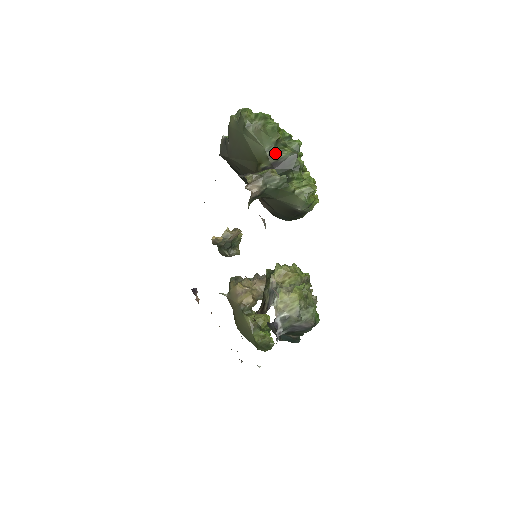
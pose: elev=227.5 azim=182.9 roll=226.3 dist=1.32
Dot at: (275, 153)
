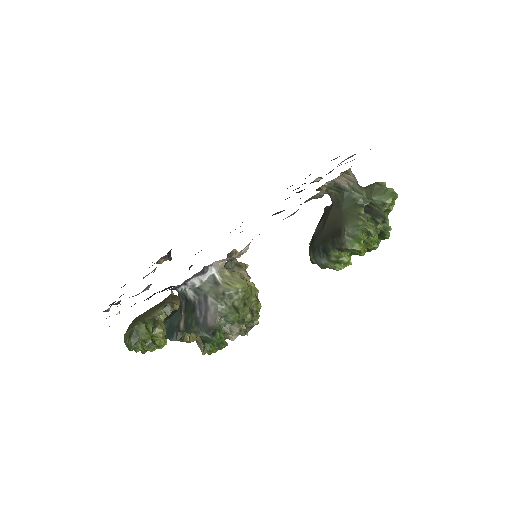
Dot at: (374, 204)
